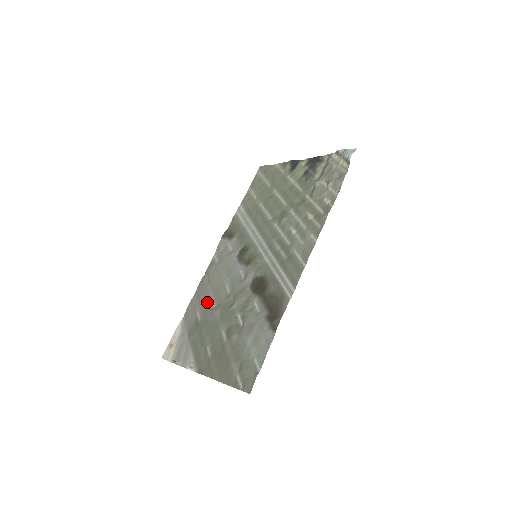
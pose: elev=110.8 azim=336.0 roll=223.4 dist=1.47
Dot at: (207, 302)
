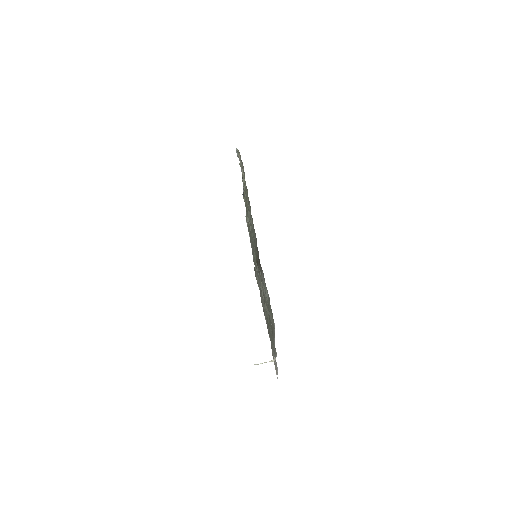
Dot at: occluded
